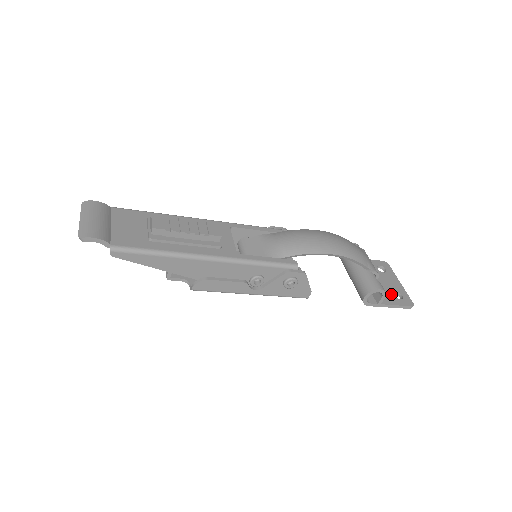
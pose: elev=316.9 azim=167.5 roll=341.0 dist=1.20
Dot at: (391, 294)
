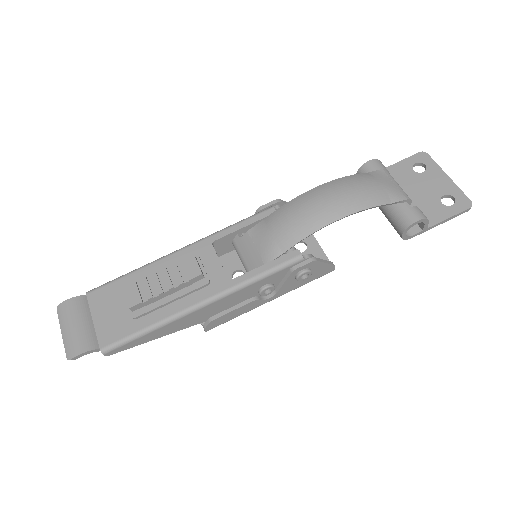
Dot at: (438, 204)
